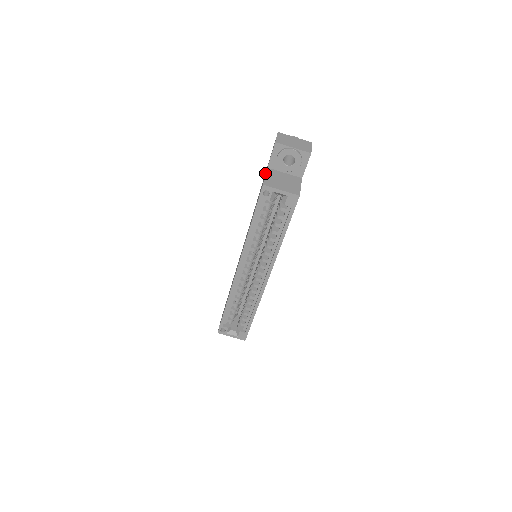
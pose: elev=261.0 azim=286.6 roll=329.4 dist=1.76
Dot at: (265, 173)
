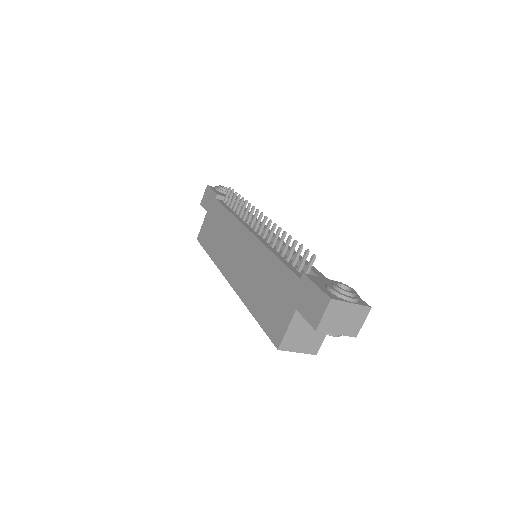
Dot at: (293, 293)
